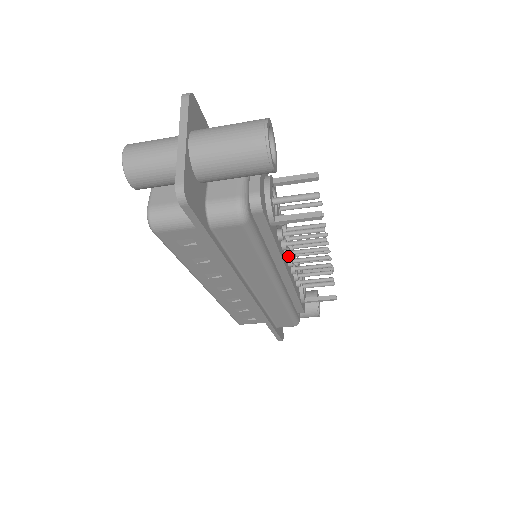
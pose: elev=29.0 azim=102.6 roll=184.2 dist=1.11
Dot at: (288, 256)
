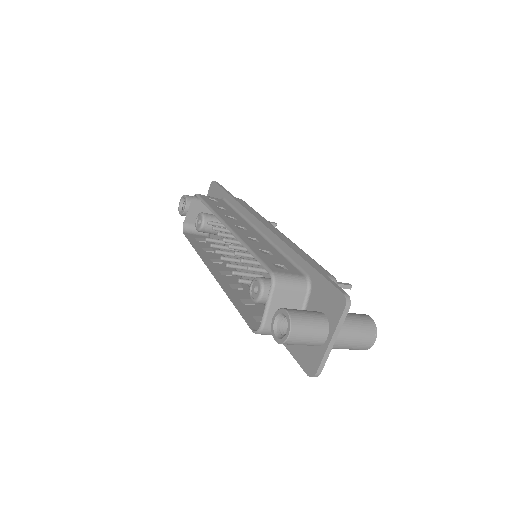
Dot at: occluded
